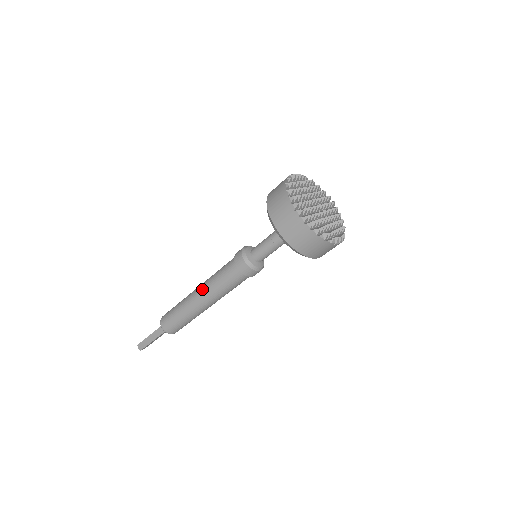
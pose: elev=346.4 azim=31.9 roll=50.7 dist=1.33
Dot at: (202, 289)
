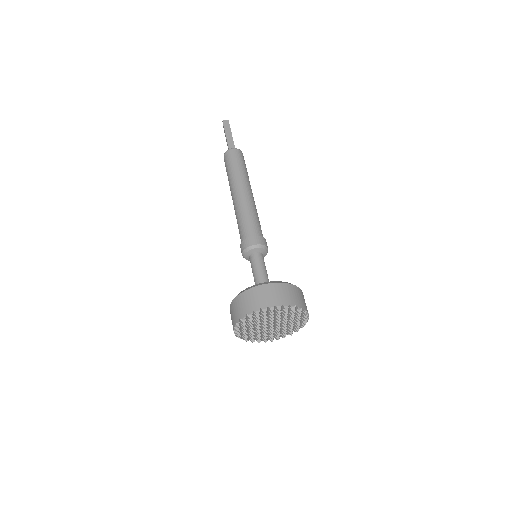
Dot at: (234, 203)
